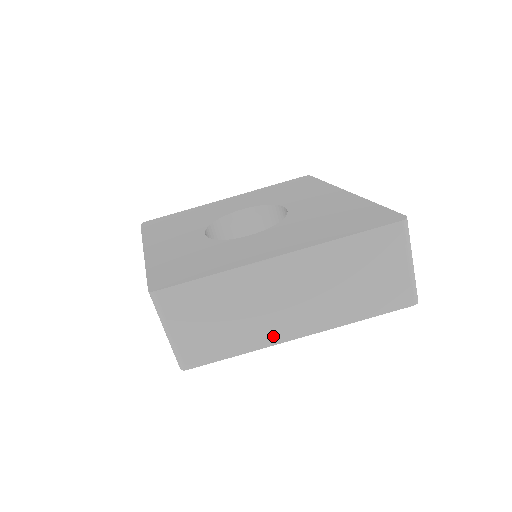
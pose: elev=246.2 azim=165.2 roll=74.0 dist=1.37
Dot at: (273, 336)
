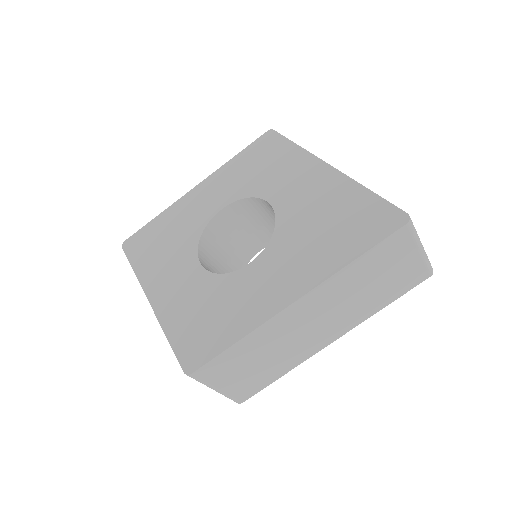
Dot at: (309, 351)
